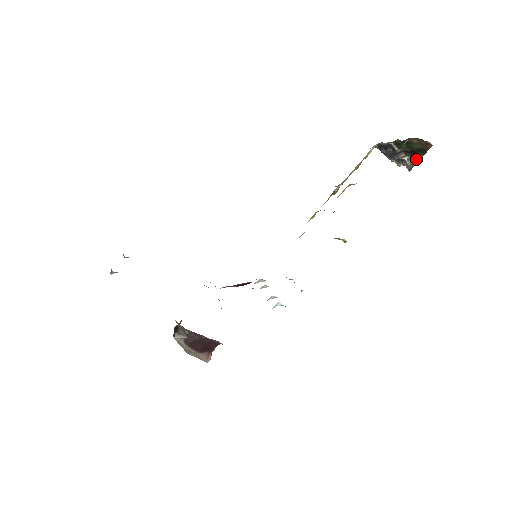
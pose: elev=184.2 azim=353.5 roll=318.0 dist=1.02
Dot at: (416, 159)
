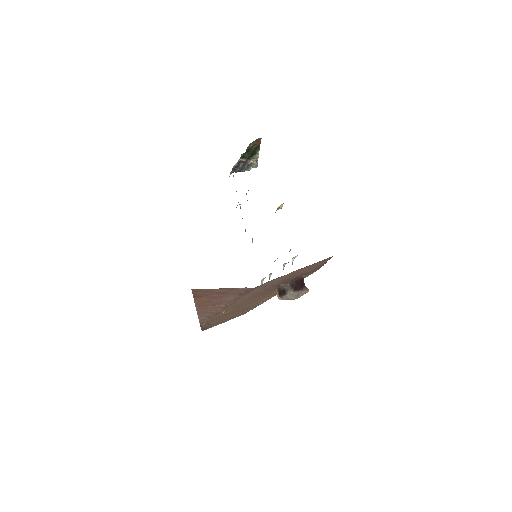
Dot at: (256, 156)
